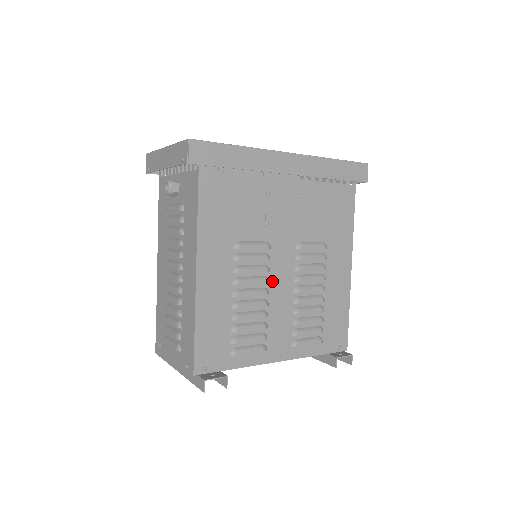
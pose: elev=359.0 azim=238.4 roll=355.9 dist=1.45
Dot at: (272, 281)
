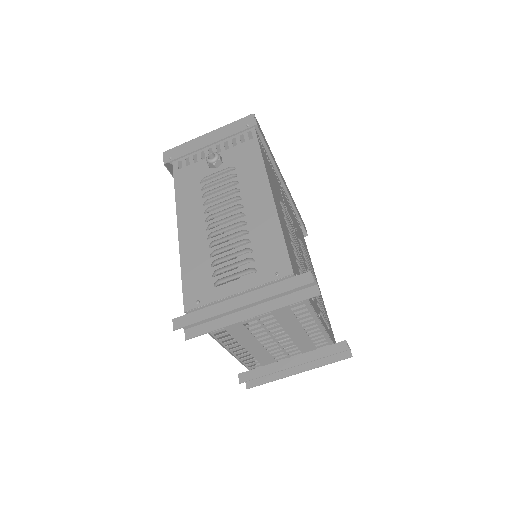
Dot at: occluded
